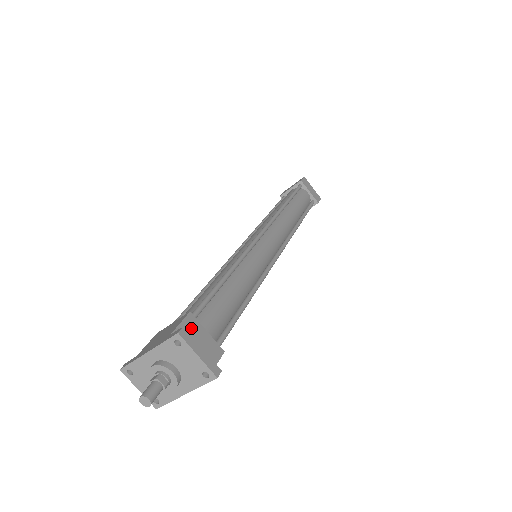
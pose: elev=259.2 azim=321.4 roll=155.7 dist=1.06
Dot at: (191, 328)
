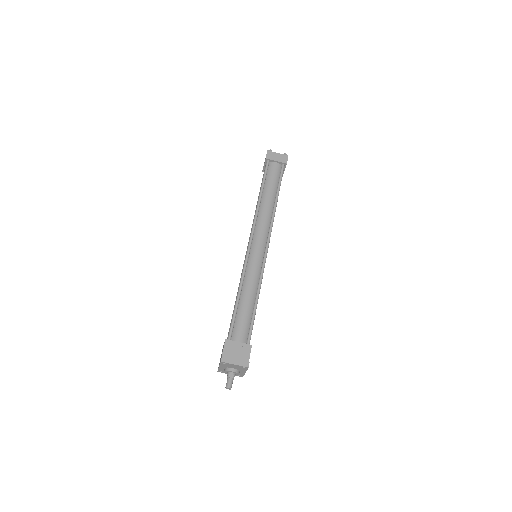
Dot at: (230, 347)
